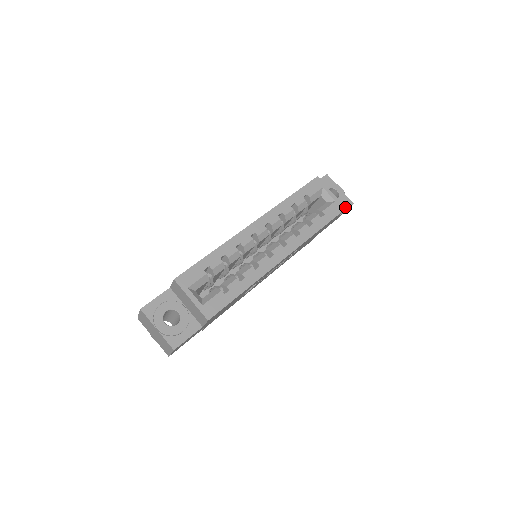
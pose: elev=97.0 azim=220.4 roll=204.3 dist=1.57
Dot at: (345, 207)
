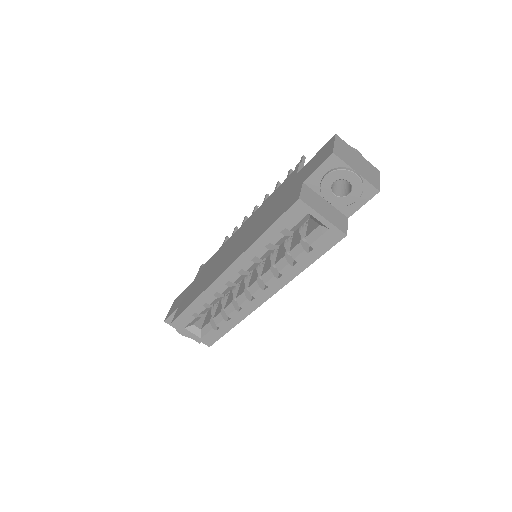
Dot at: (345, 234)
